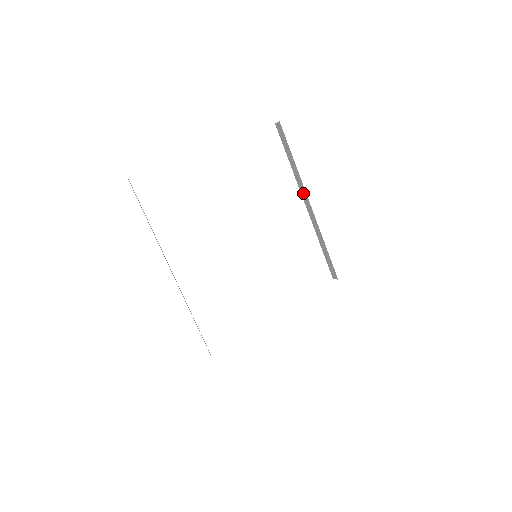
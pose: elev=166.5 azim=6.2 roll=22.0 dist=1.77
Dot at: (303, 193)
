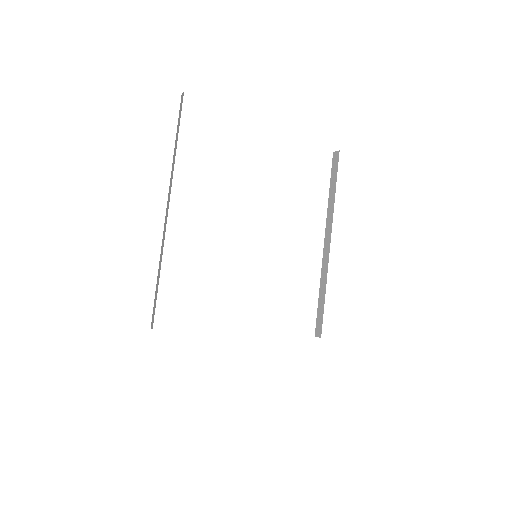
Dot at: (328, 229)
